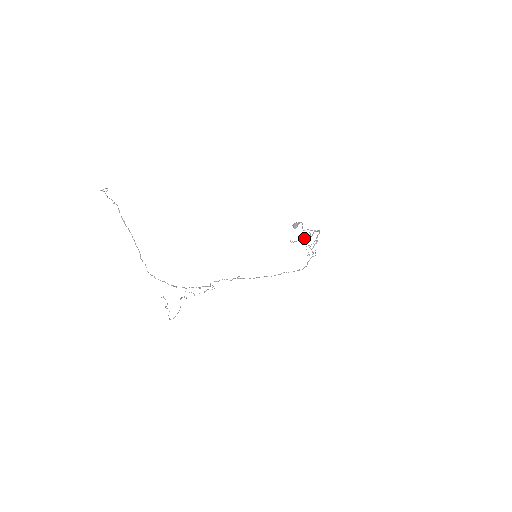
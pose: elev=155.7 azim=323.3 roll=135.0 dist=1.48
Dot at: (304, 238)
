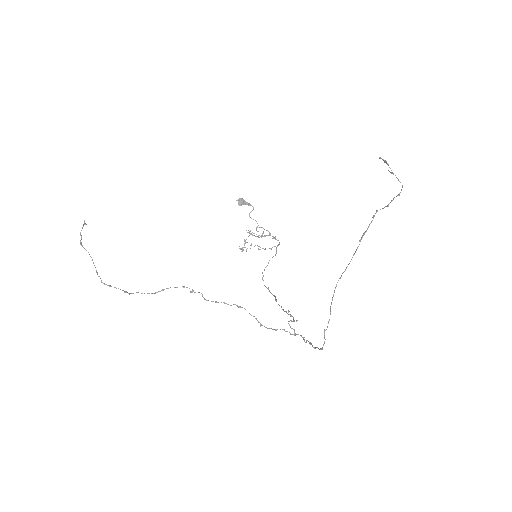
Dot at: (261, 236)
